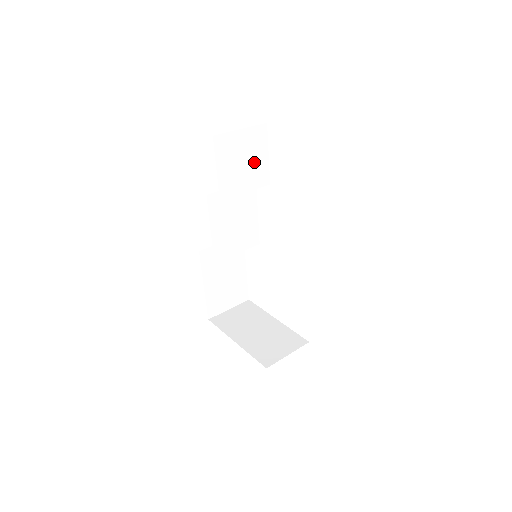
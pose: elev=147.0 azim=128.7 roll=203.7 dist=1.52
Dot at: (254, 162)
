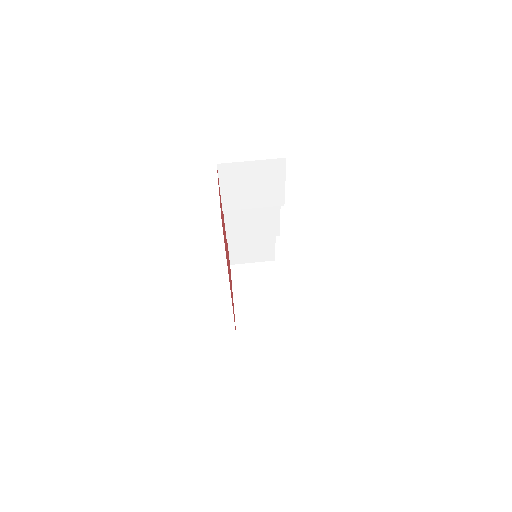
Dot at: (266, 187)
